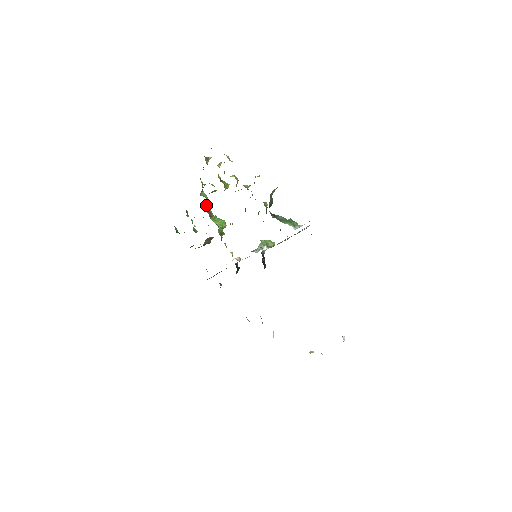
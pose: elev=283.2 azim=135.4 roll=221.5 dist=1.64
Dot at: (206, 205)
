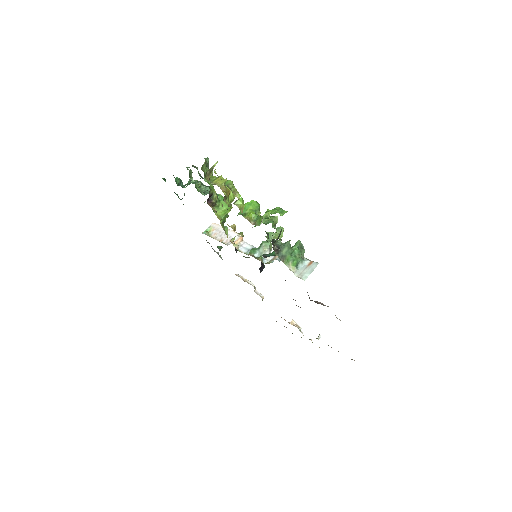
Dot at: (209, 197)
